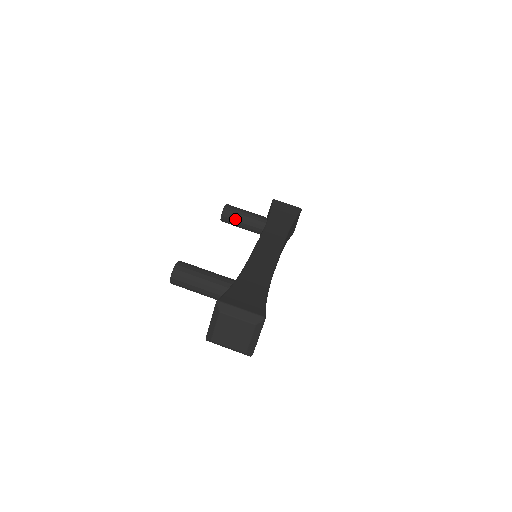
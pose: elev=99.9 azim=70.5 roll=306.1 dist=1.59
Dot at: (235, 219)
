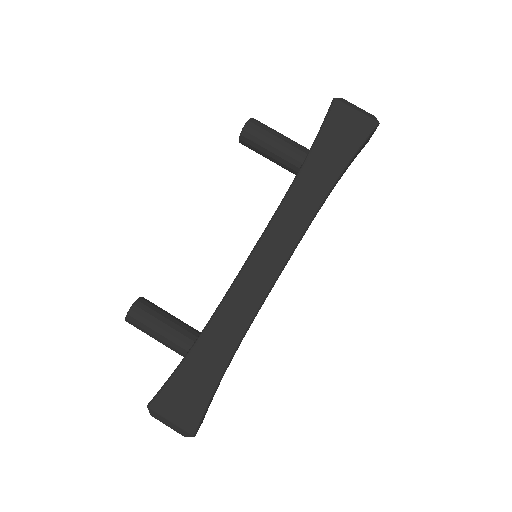
Dot at: (257, 151)
